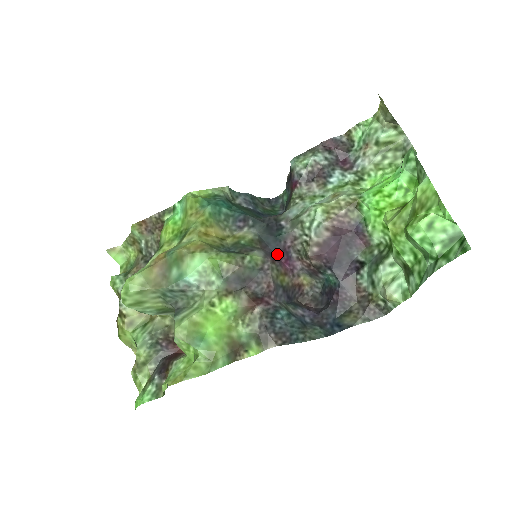
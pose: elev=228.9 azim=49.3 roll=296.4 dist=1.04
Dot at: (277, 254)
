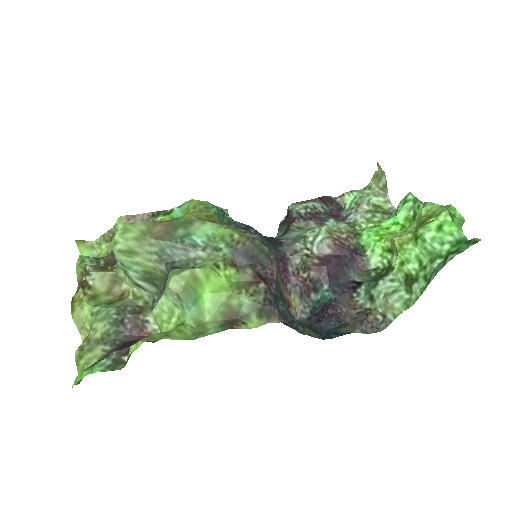
Dot at: (277, 259)
